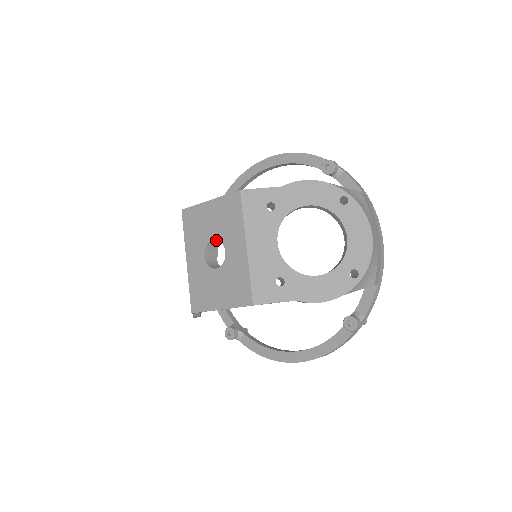
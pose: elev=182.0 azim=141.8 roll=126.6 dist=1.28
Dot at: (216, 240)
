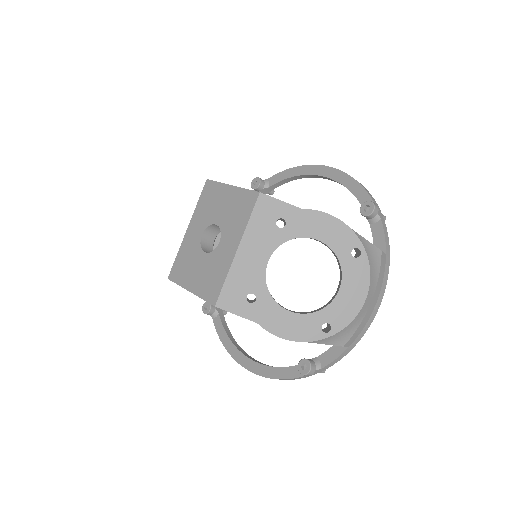
Dot at: occluded
